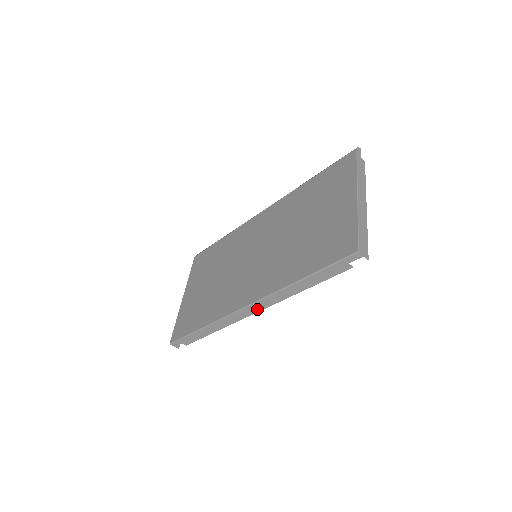
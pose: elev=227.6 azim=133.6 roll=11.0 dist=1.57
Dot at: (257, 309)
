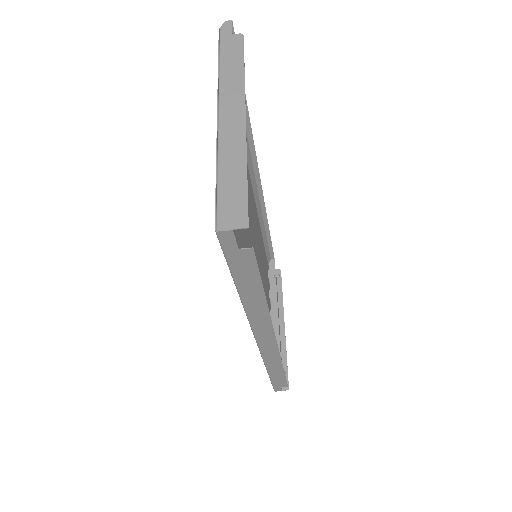
Dot at: (270, 339)
